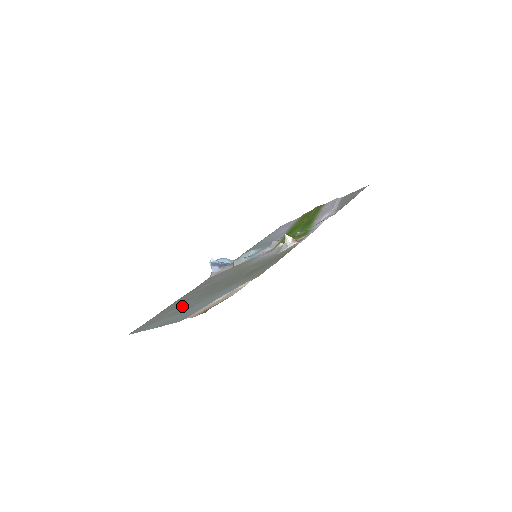
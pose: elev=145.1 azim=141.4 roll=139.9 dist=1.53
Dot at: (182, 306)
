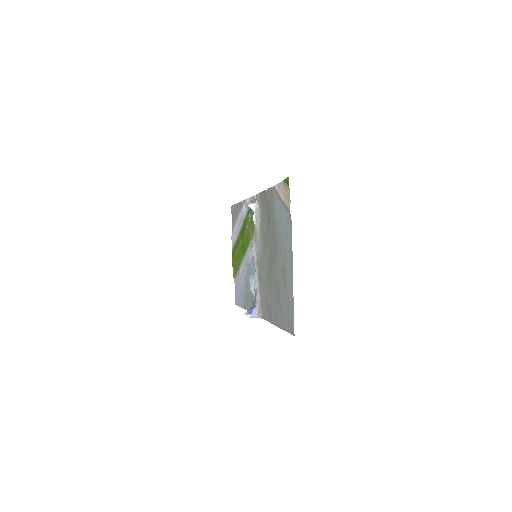
Dot at: (280, 279)
